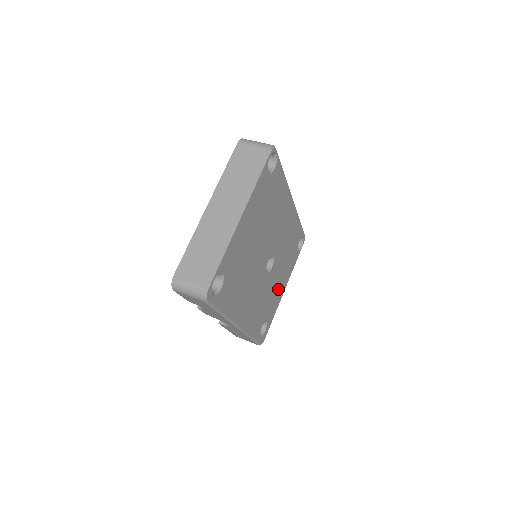
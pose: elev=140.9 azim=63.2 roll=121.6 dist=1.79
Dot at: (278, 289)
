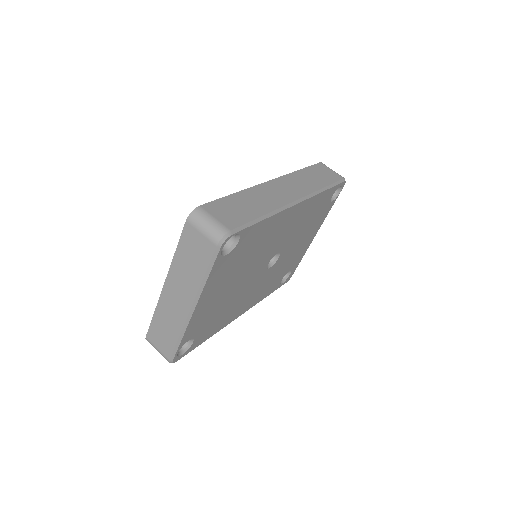
Dot at: (301, 246)
